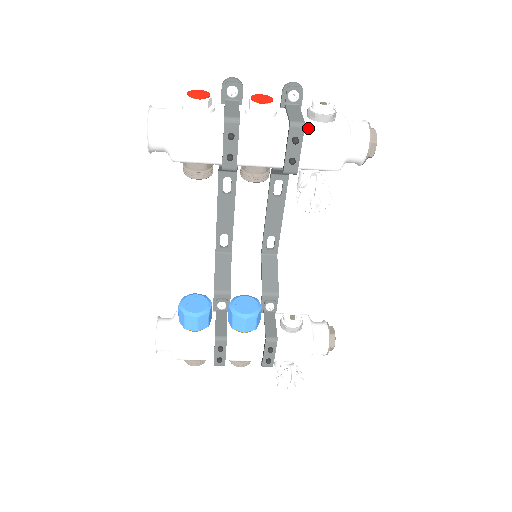
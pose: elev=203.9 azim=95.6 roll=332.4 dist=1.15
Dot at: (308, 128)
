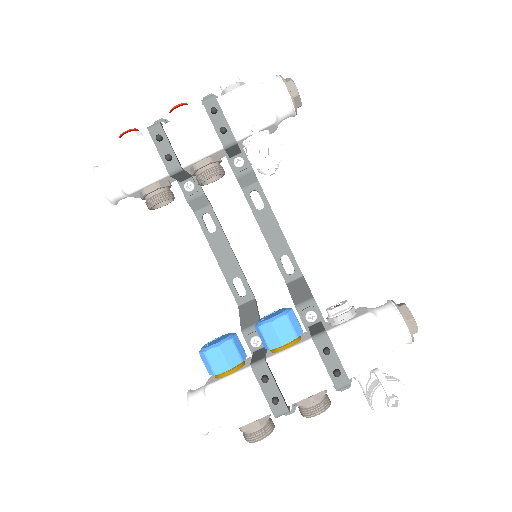
Dot at: (221, 98)
